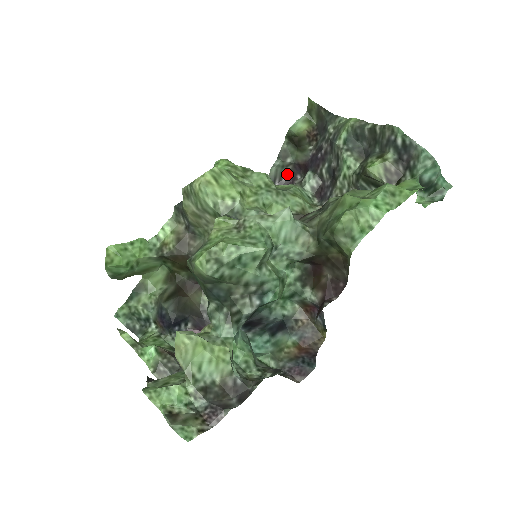
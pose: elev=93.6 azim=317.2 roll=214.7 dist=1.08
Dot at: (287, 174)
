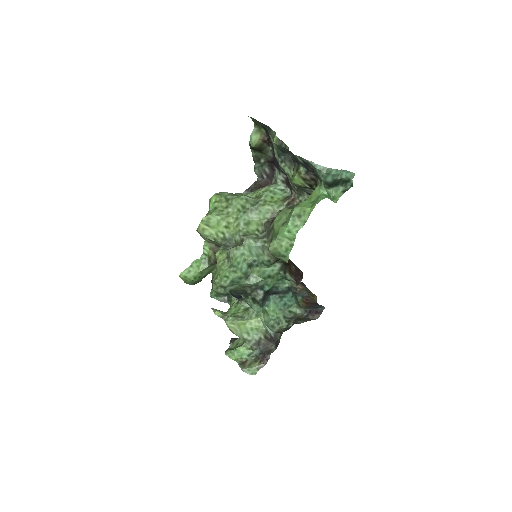
Dot at: (268, 168)
